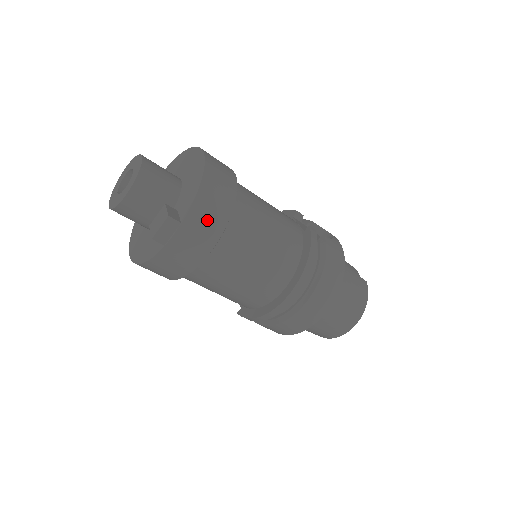
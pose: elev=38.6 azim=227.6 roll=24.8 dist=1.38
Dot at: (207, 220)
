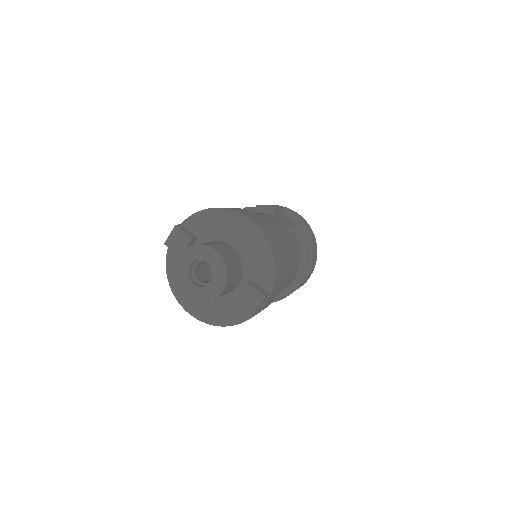
Dot at: (279, 280)
